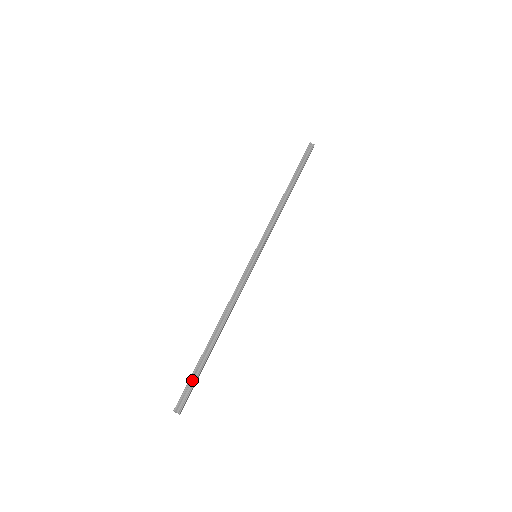
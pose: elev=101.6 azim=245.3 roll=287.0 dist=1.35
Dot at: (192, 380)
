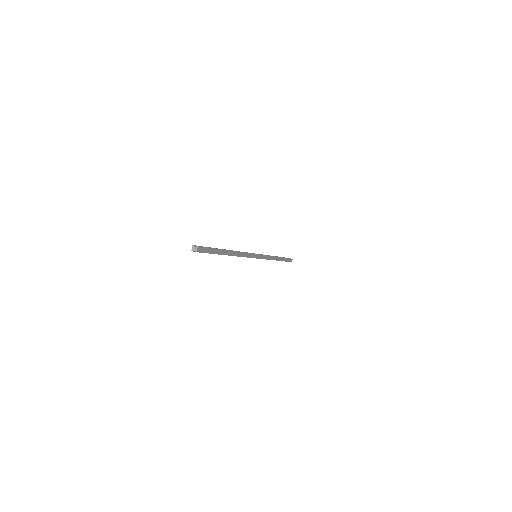
Dot at: occluded
